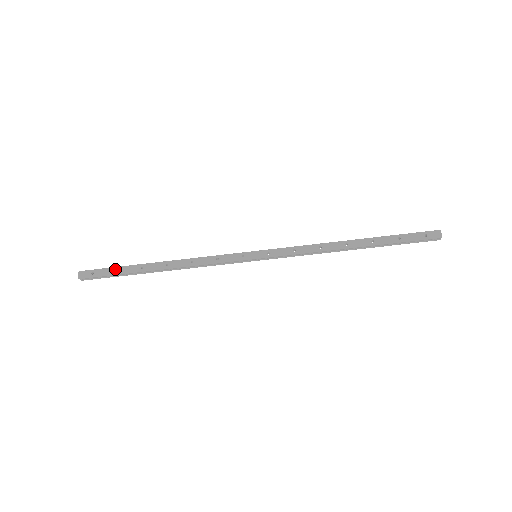
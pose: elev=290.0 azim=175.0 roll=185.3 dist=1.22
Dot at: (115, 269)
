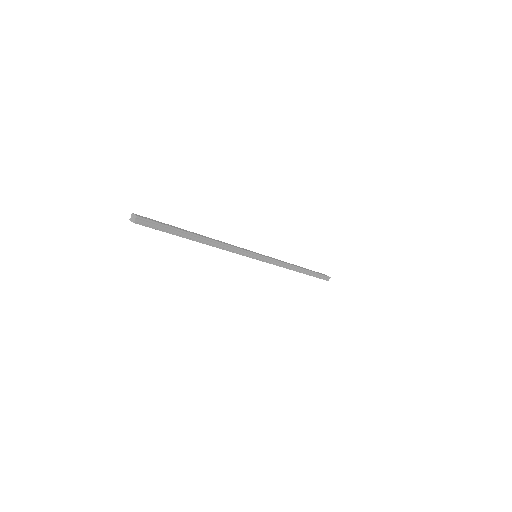
Dot at: (166, 224)
